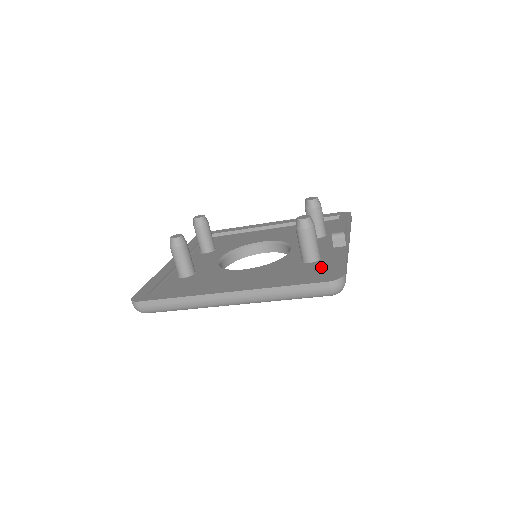
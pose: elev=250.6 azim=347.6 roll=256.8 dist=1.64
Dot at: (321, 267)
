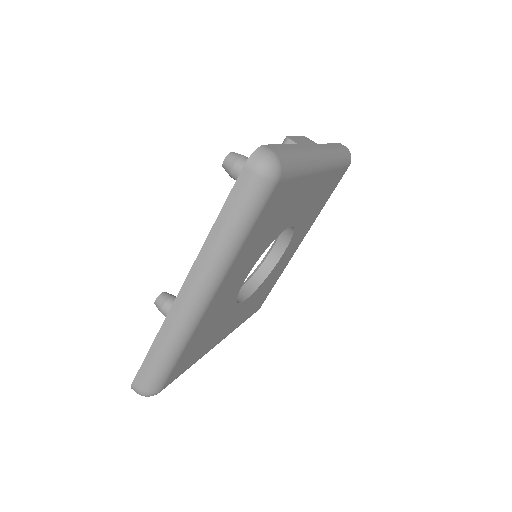
Dot at: occluded
